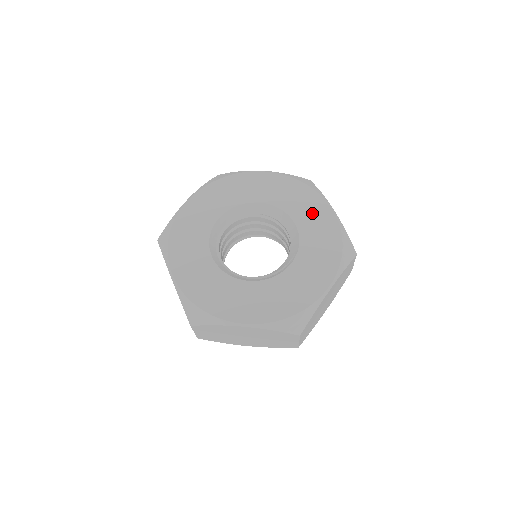
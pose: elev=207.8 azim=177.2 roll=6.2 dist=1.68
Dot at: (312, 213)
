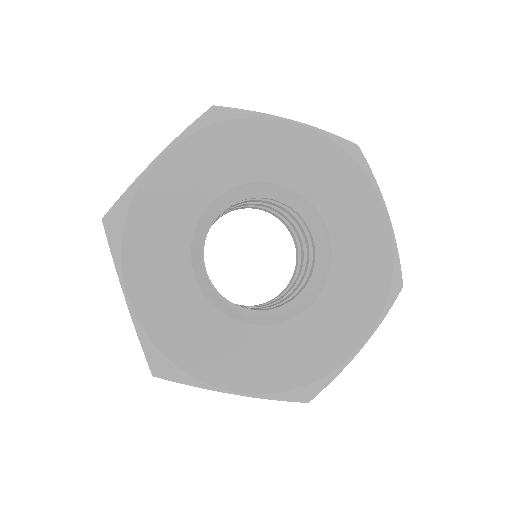
Dot at: (279, 151)
